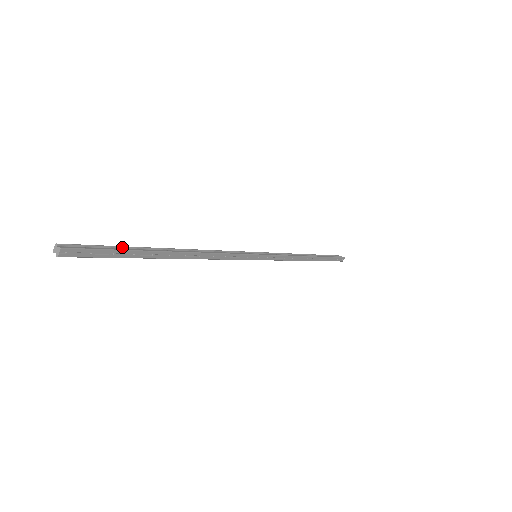
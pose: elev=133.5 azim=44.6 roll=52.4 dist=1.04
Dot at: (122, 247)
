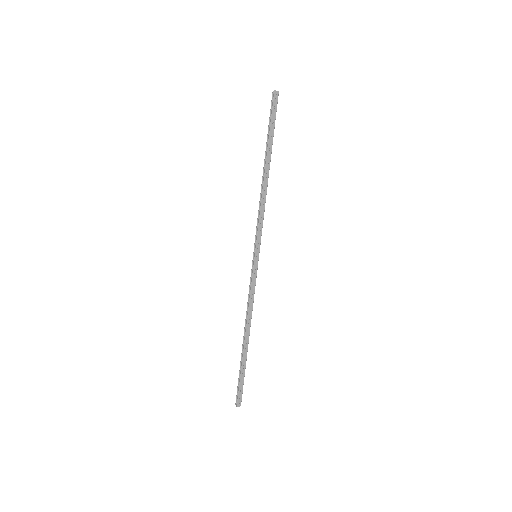
Dot at: (272, 131)
